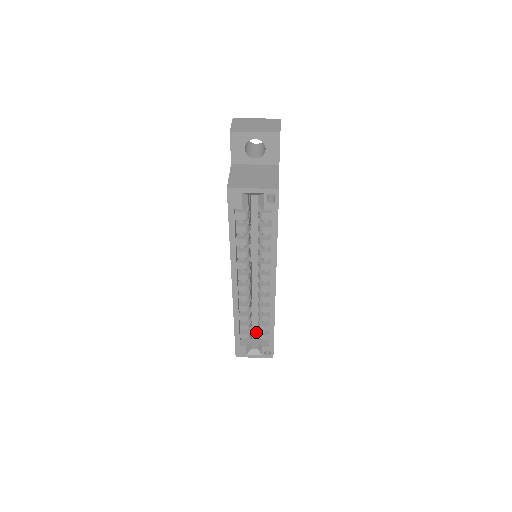
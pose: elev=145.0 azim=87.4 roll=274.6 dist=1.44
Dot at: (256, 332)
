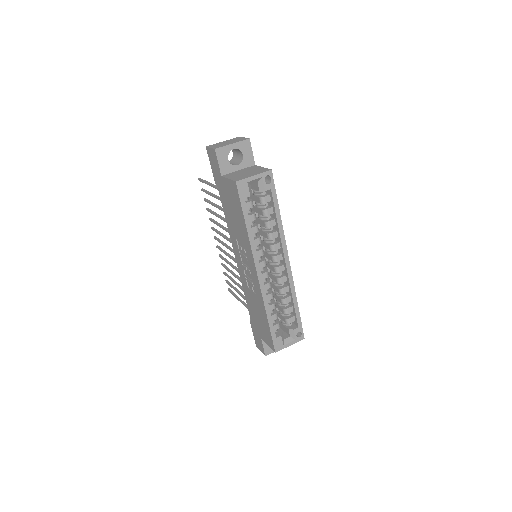
Dot at: occluded
